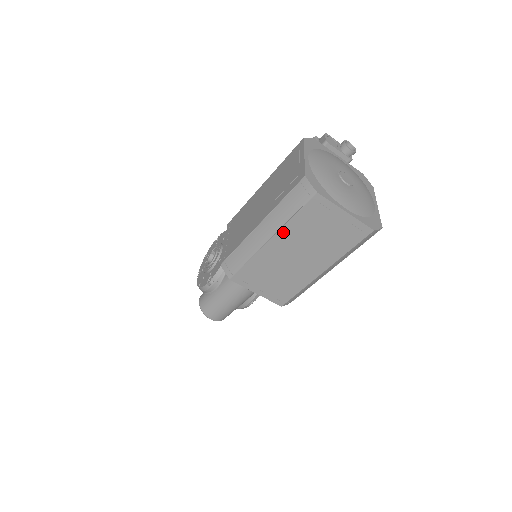
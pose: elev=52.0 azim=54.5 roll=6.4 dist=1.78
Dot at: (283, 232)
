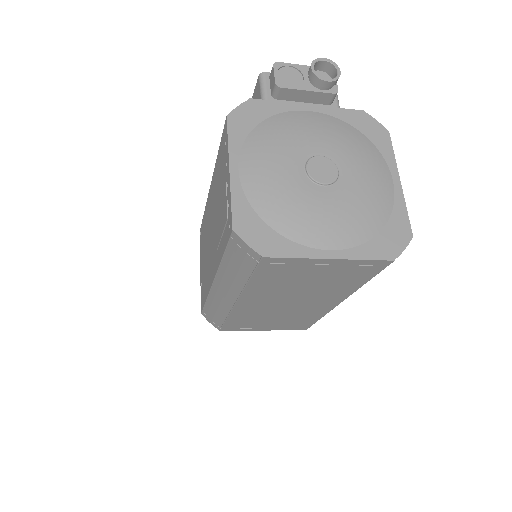
Dot at: (248, 294)
